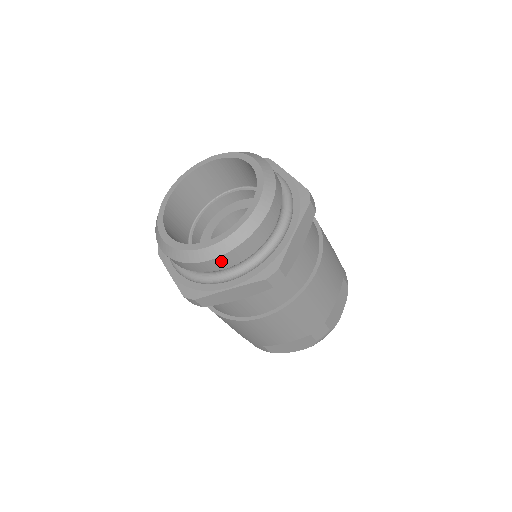
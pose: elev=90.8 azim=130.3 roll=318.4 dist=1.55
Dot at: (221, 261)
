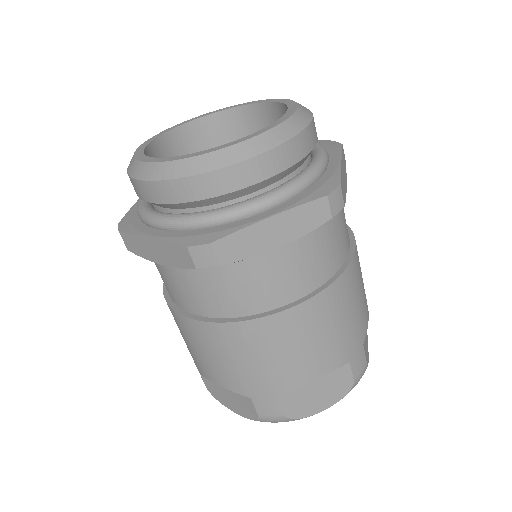
Dot at: (260, 166)
